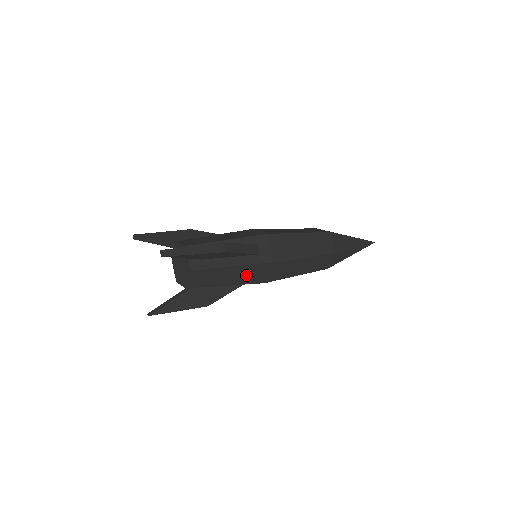
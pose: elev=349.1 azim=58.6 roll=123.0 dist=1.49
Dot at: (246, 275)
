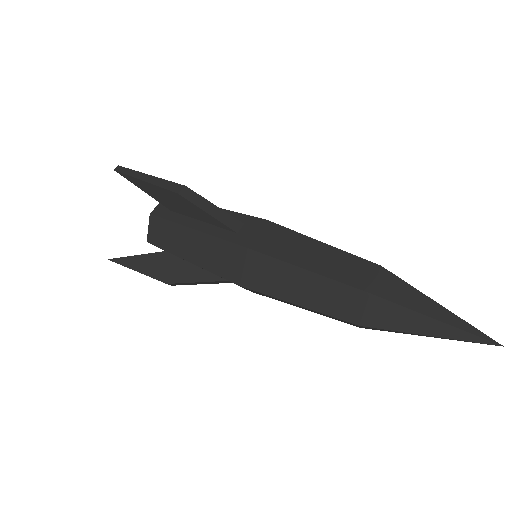
Dot at: (213, 256)
